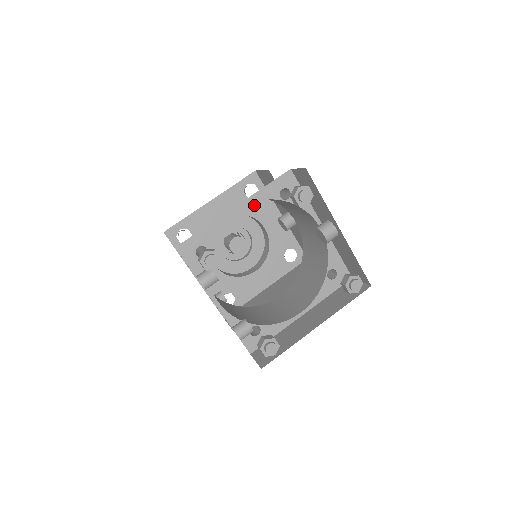
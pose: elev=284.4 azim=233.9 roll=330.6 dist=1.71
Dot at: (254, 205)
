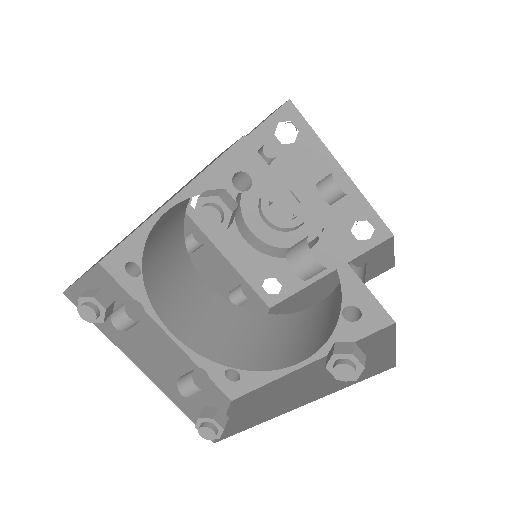
Dot at: (294, 155)
